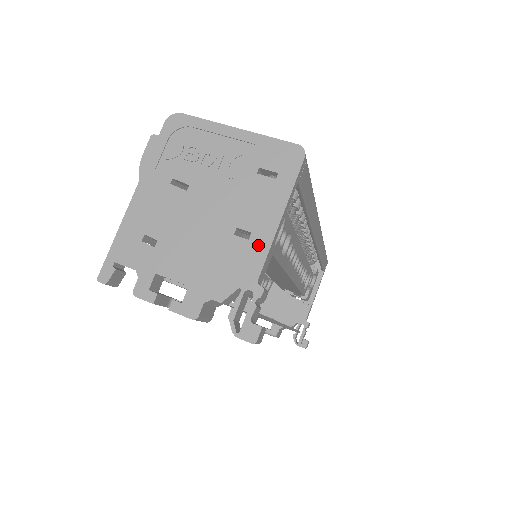
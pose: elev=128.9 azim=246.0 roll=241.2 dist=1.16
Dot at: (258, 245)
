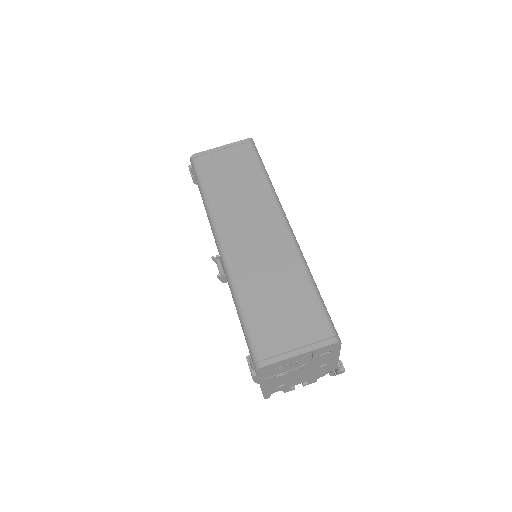
Dot at: (332, 364)
